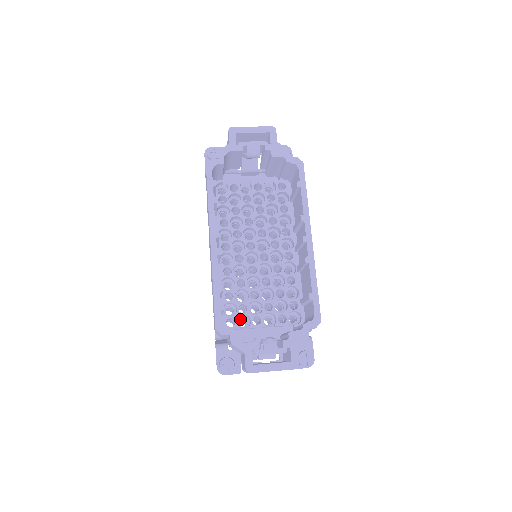
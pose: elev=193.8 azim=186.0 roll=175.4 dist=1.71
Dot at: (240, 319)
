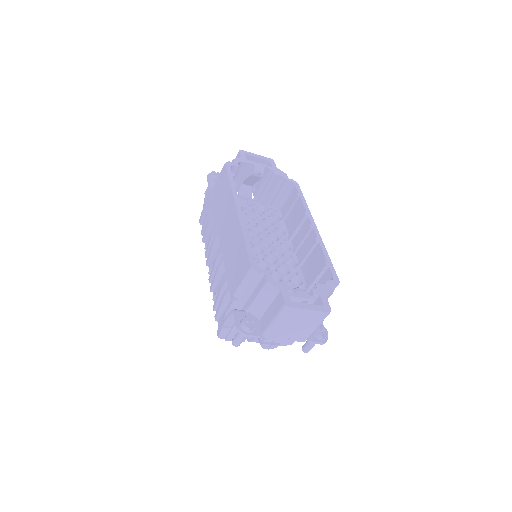
Dot at: occluded
